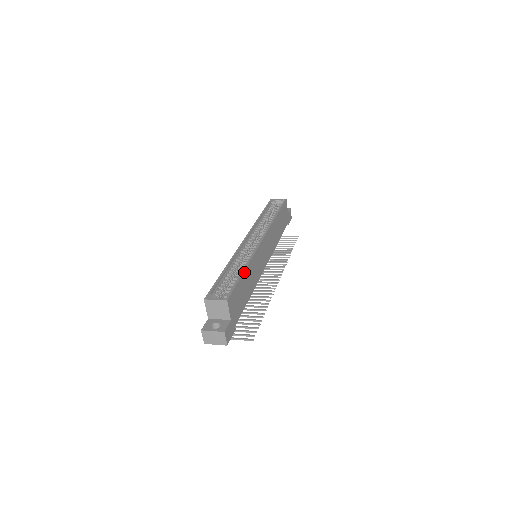
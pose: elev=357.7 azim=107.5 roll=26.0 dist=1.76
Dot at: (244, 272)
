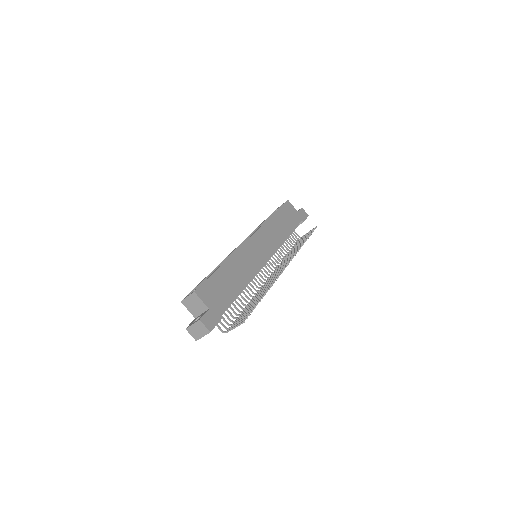
Dot at: (221, 267)
